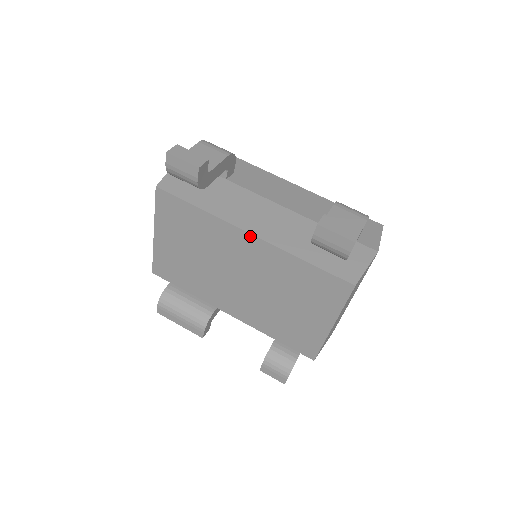
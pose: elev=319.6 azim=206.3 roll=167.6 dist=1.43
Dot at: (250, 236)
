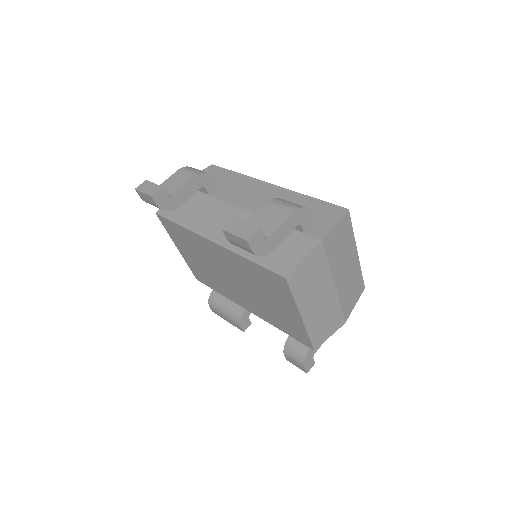
Dot at: (212, 243)
